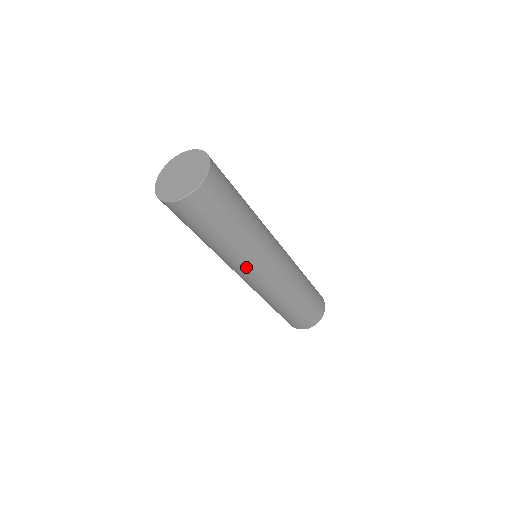
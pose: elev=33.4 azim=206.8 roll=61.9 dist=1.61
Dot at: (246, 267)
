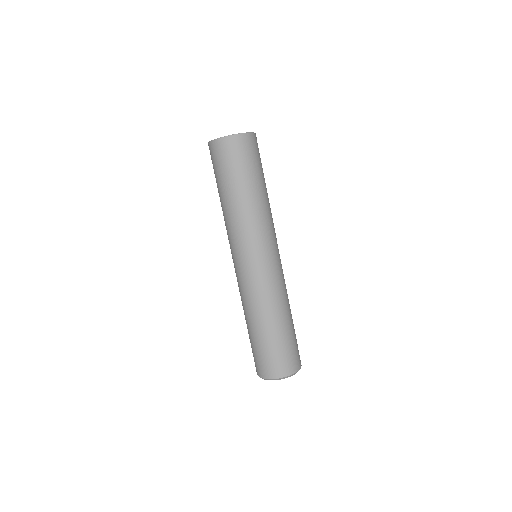
Dot at: (235, 241)
